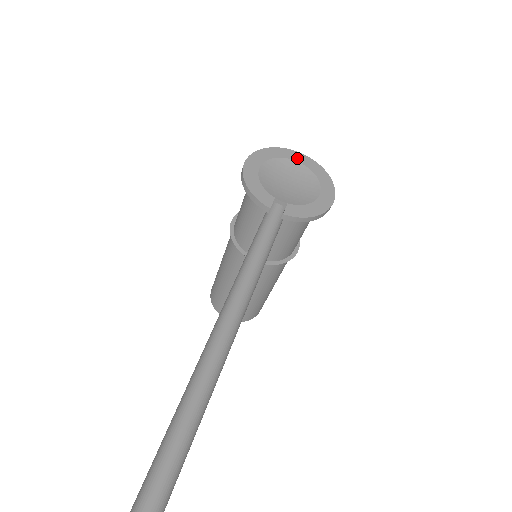
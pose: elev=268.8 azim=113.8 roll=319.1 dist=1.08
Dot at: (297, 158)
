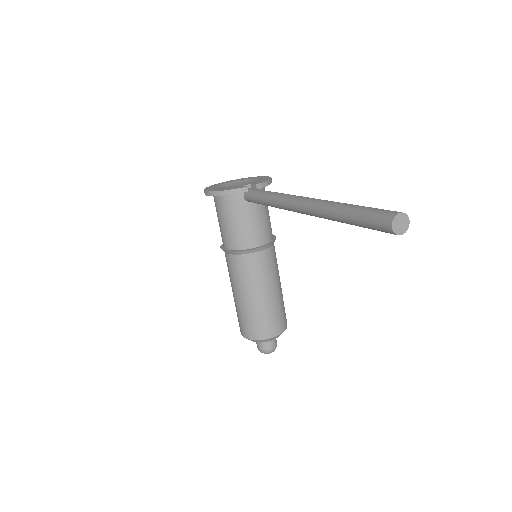
Dot at: (226, 182)
